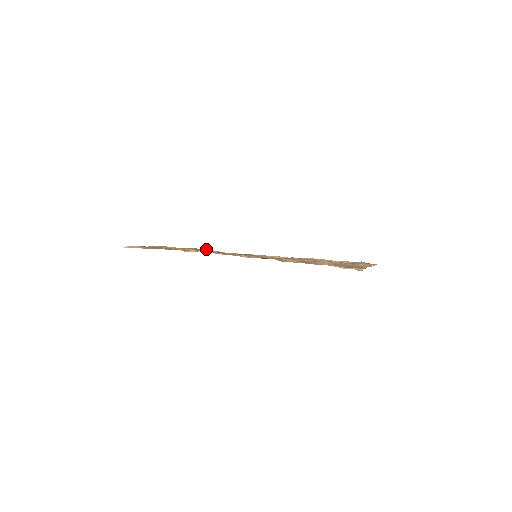
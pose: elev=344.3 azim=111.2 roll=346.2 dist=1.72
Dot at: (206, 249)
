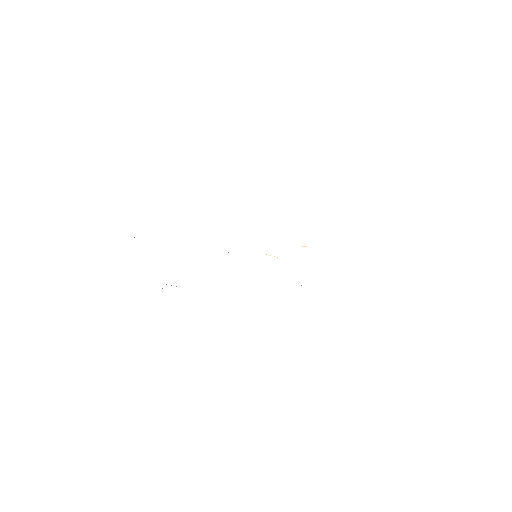
Dot at: occluded
